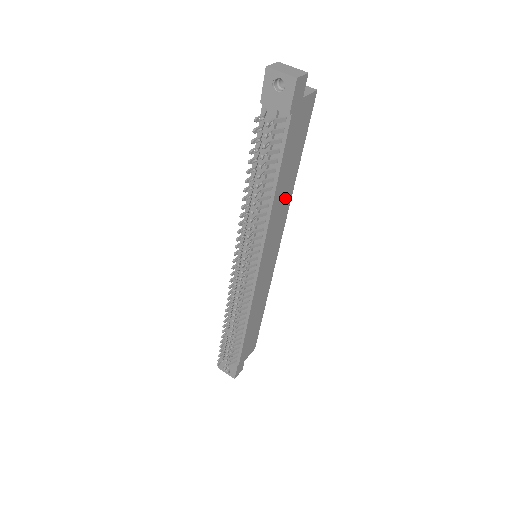
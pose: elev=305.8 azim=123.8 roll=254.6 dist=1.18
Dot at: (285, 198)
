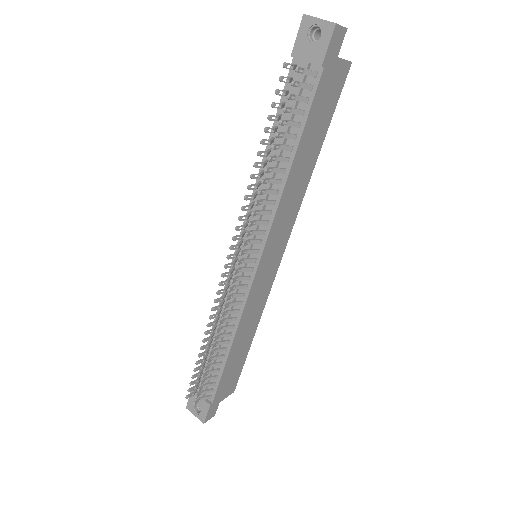
Dot at: (300, 185)
